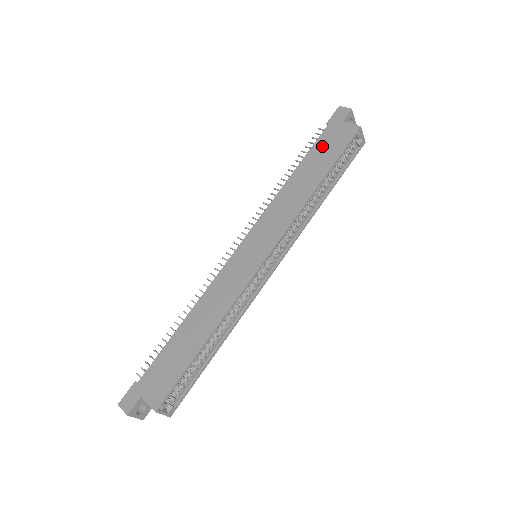
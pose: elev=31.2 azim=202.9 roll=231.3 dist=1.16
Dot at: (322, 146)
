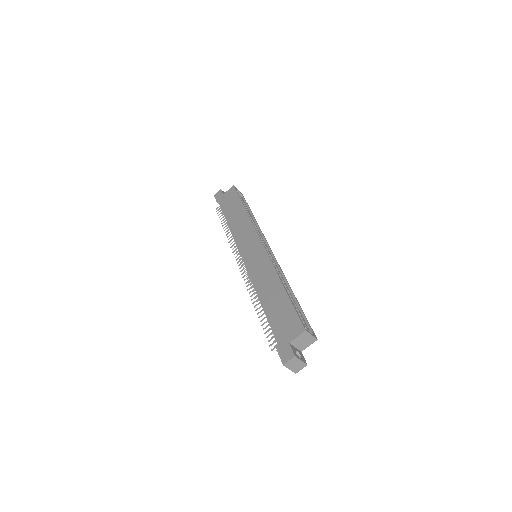
Dot at: (227, 206)
